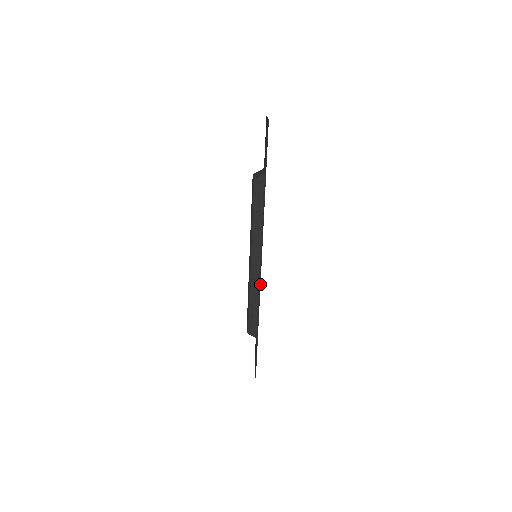
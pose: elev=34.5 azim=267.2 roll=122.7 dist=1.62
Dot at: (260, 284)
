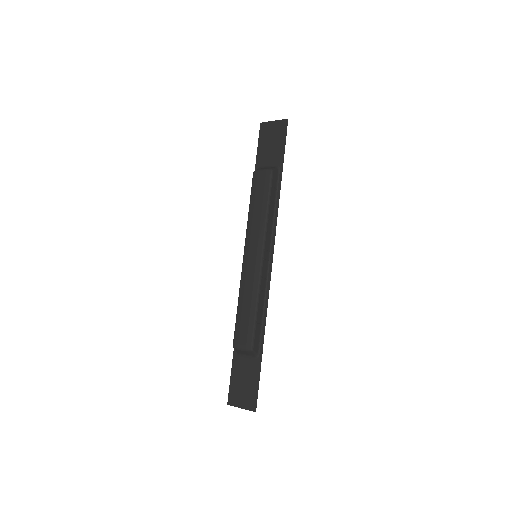
Dot at: occluded
